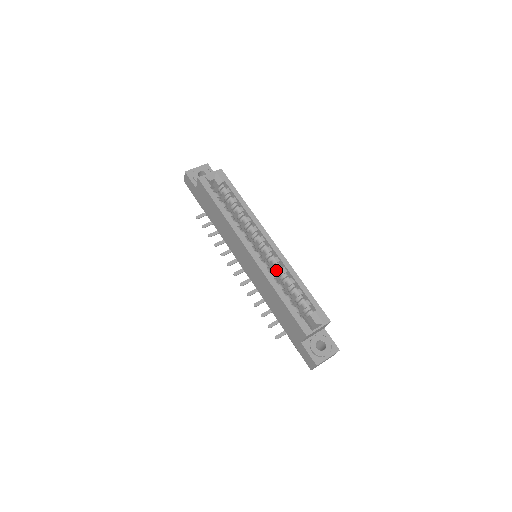
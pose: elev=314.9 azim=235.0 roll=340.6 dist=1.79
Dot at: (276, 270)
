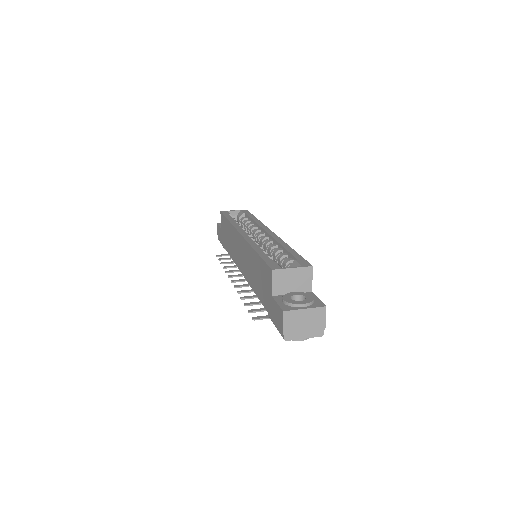
Dot at: (267, 249)
